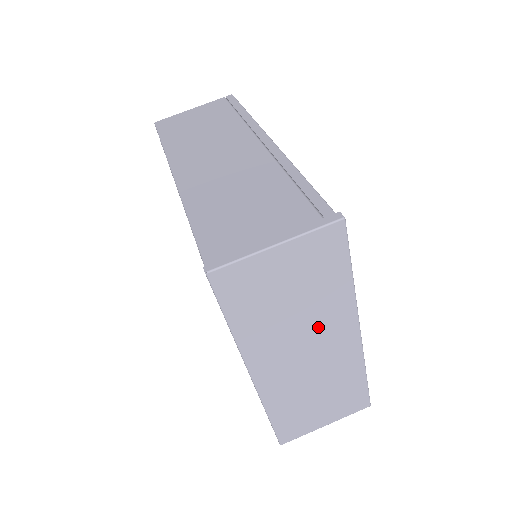
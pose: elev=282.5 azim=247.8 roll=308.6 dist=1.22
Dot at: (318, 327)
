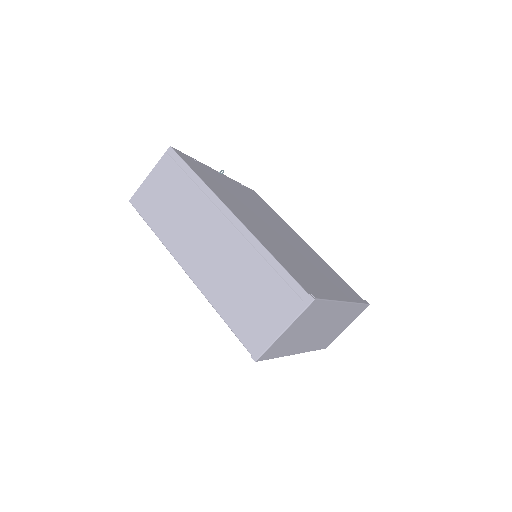
Dot at: (323, 321)
